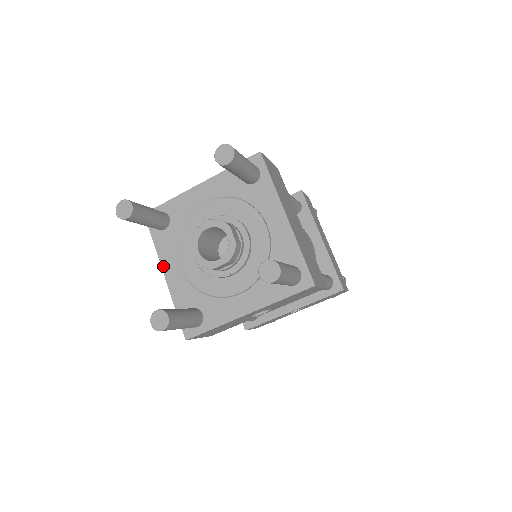
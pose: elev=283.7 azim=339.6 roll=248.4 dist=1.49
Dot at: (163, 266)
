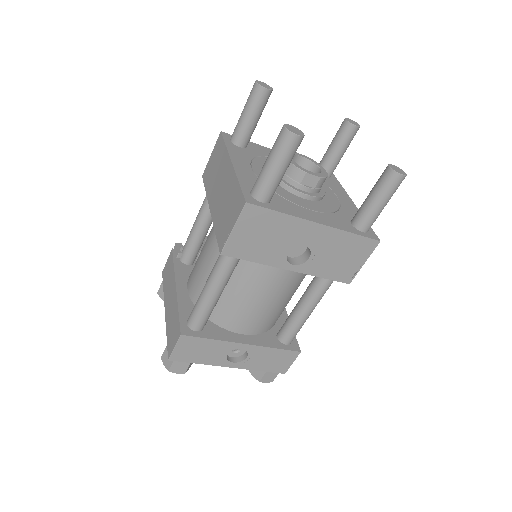
Dot at: (232, 158)
